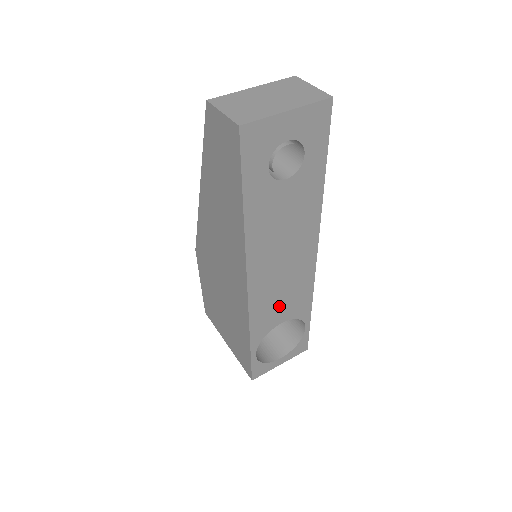
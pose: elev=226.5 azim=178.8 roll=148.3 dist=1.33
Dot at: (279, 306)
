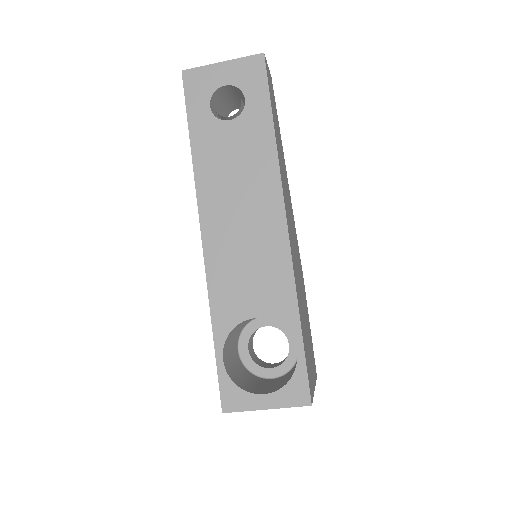
Dot at: (246, 285)
